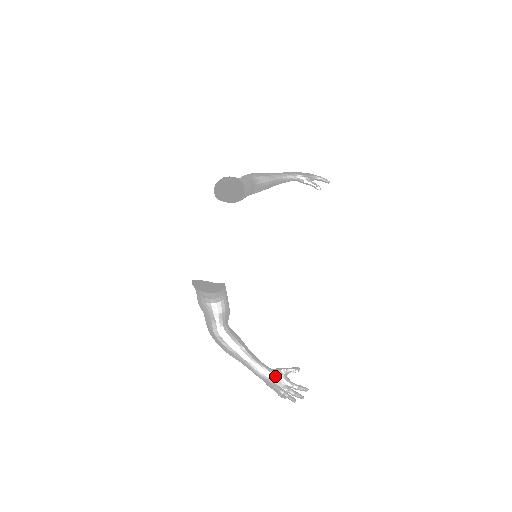
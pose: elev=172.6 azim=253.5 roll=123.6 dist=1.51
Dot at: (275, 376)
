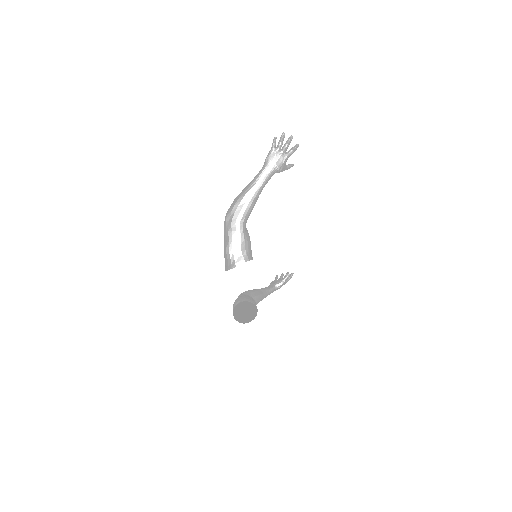
Dot at: occluded
